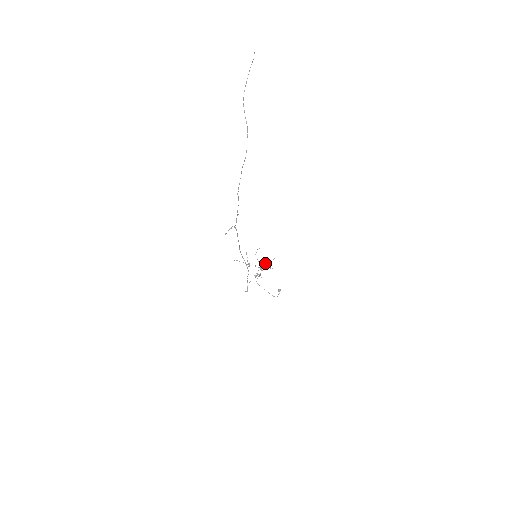
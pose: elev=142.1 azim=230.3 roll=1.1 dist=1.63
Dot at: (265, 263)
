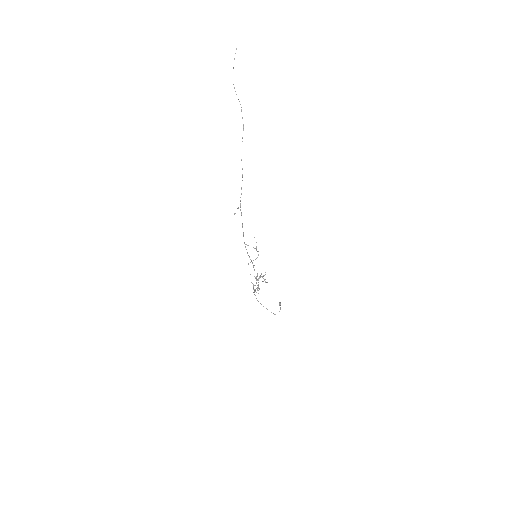
Dot at: (259, 276)
